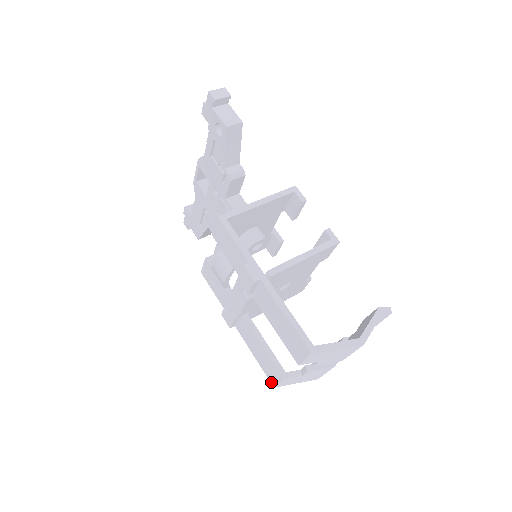
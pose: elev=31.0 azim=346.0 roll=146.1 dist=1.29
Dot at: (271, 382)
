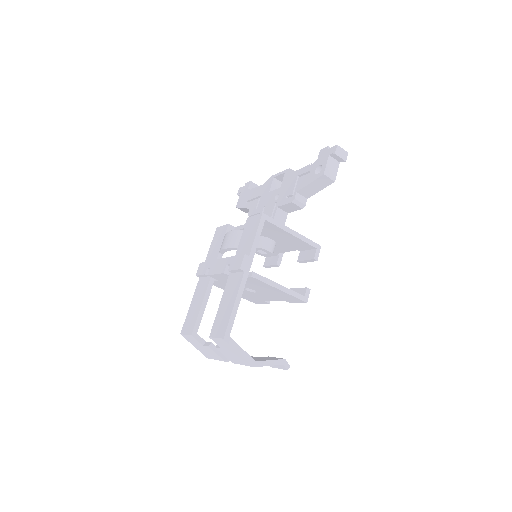
Dot at: (182, 329)
